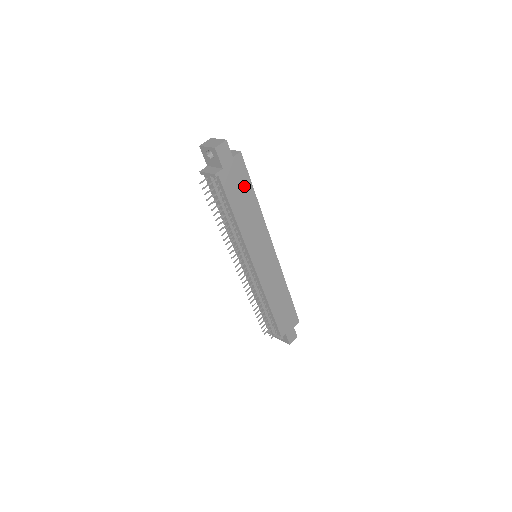
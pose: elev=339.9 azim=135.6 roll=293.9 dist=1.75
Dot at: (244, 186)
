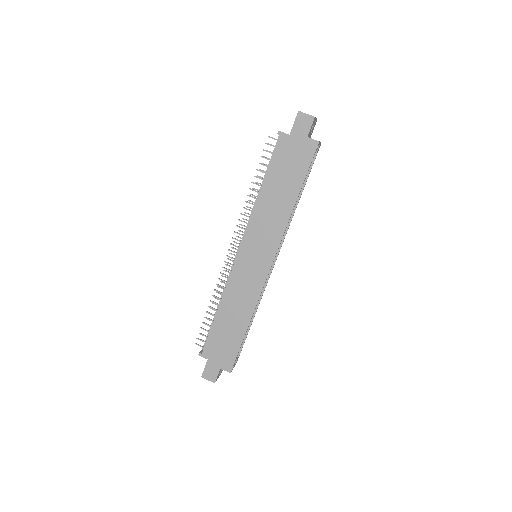
Dot at: (295, 173)
